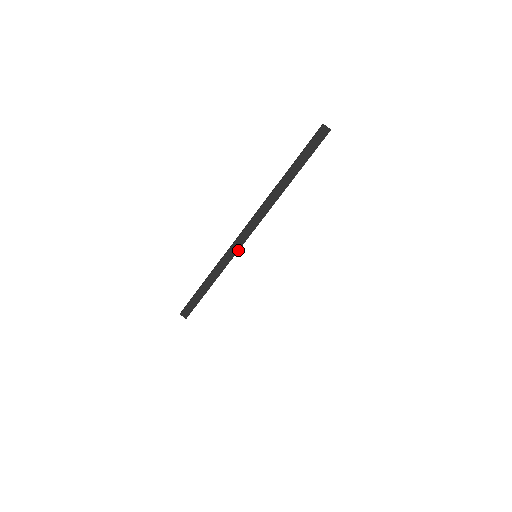
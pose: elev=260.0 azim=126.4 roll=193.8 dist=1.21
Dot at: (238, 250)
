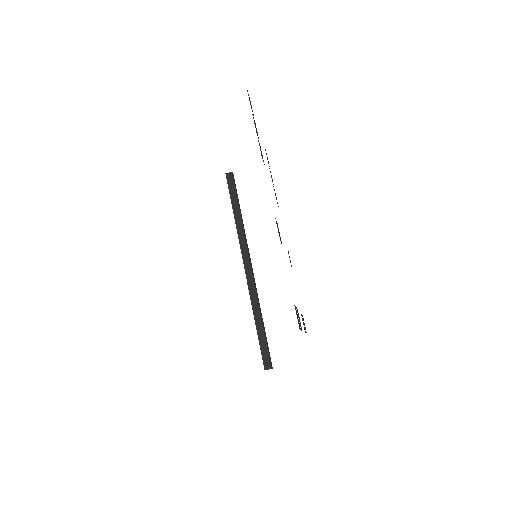
Dot at: (254, 283)
